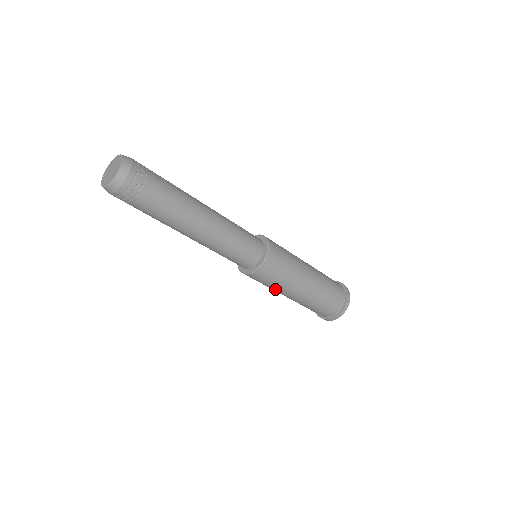
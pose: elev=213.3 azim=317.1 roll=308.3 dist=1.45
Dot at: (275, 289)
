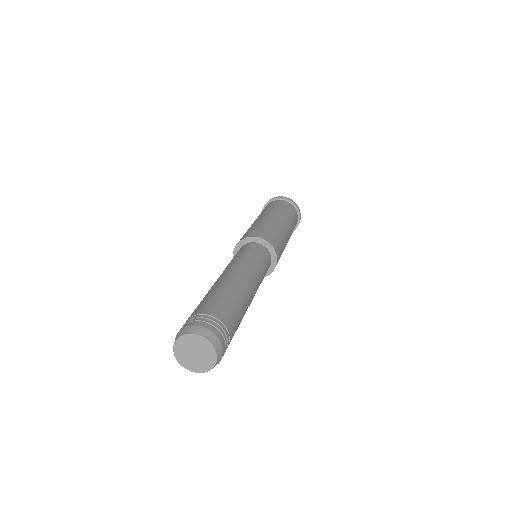
Dot at: occluded
